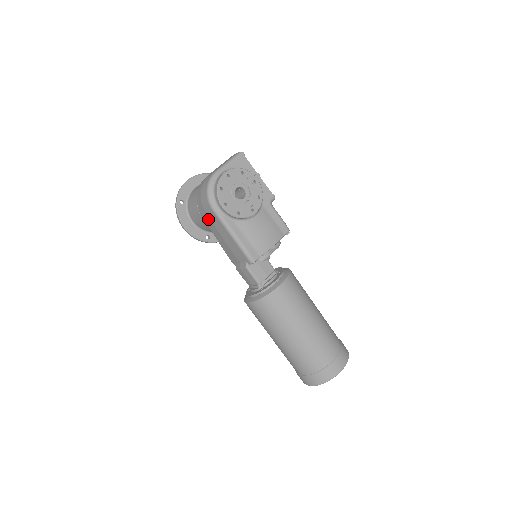
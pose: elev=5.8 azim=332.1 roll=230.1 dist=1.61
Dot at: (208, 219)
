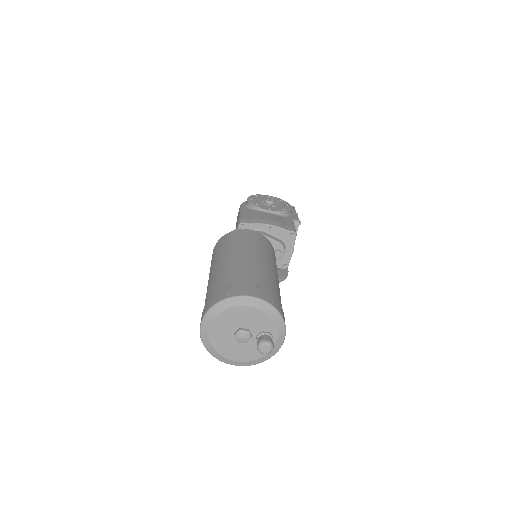
Dot at: occluded
